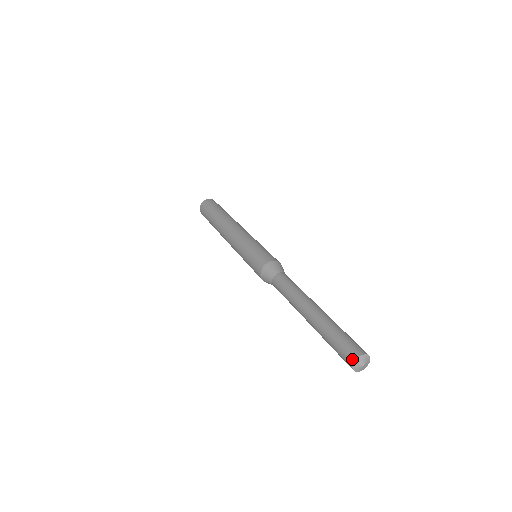
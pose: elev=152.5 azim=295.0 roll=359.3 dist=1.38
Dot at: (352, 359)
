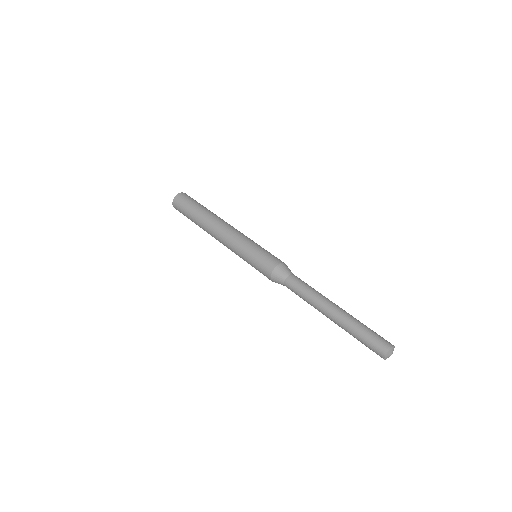
Dot at: (389, 346)
